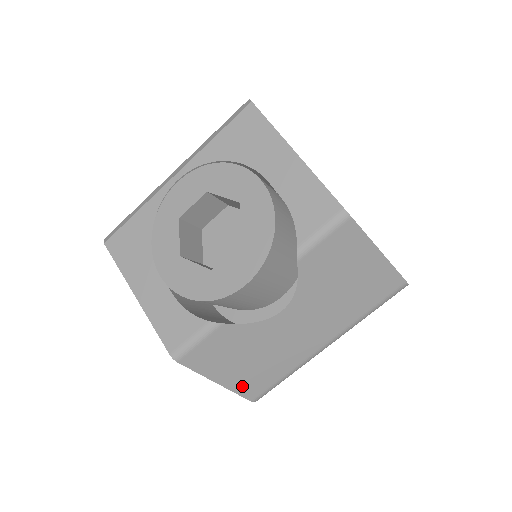
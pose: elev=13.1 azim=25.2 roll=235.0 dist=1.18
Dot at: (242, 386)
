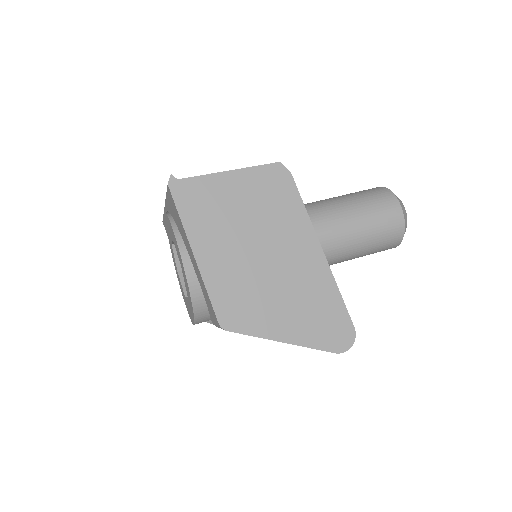
Dot at: occluded
